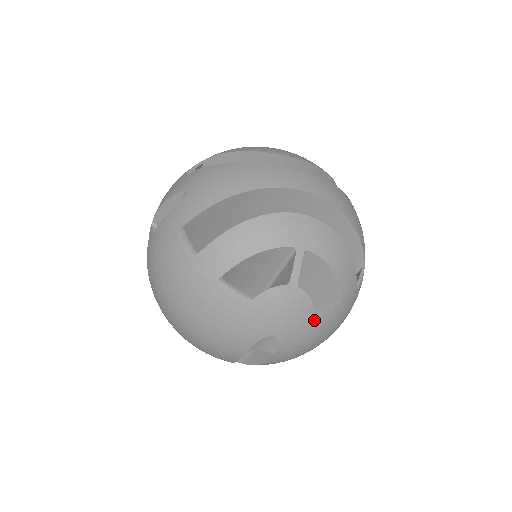
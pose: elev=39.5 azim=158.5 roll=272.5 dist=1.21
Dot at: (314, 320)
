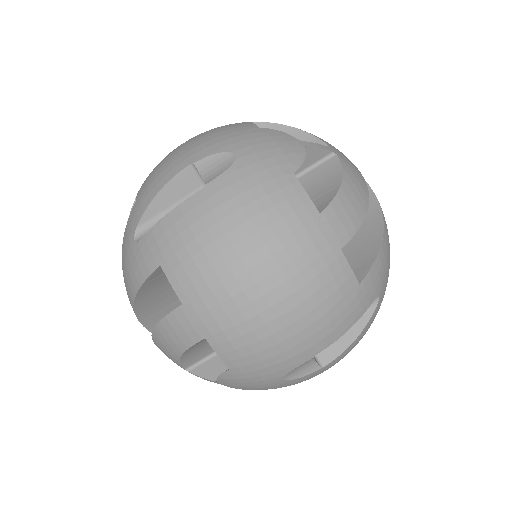
Dot at: (283, 181)
